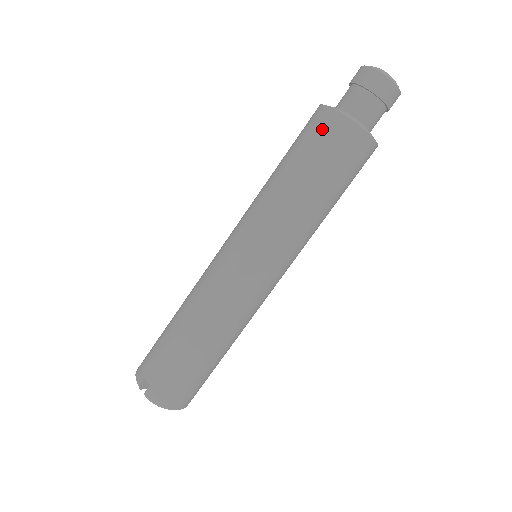
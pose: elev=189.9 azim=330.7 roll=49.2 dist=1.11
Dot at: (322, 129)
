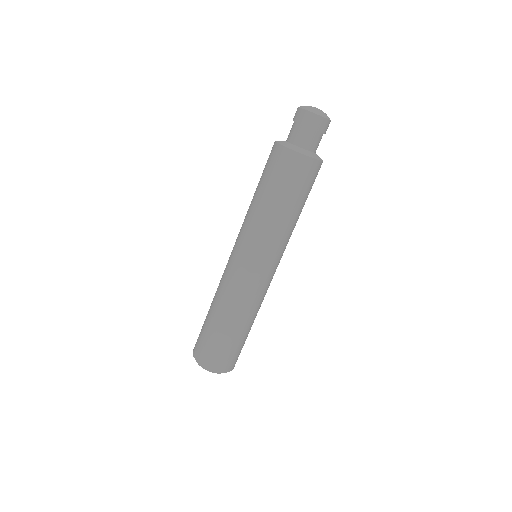
Dot at: (273, 159)
